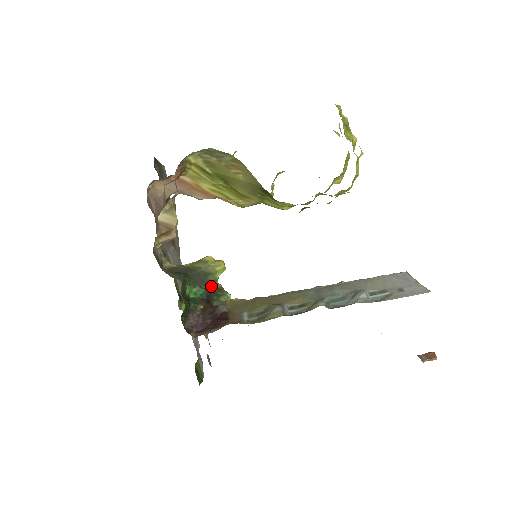
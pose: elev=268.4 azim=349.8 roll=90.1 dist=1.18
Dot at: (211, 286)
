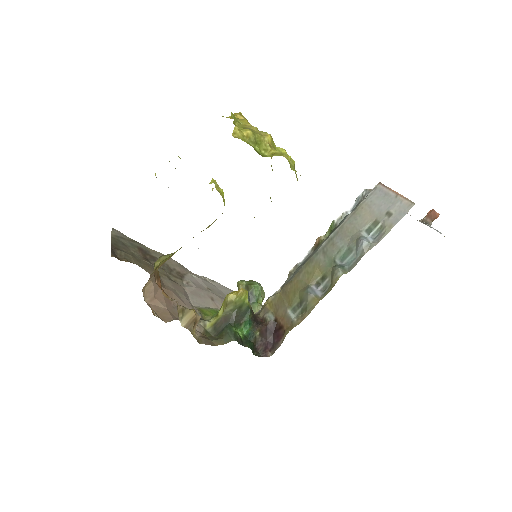
Dot at: (249, 312)
